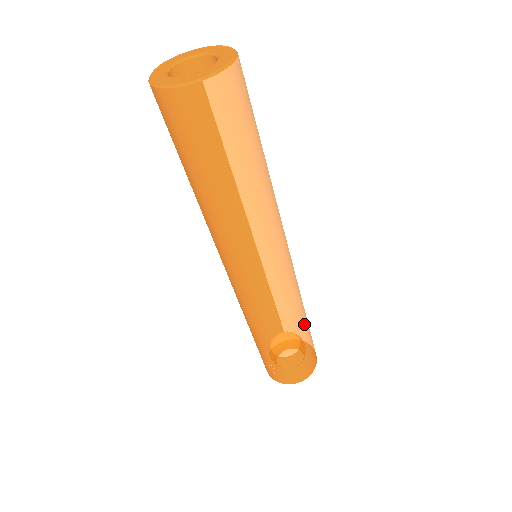
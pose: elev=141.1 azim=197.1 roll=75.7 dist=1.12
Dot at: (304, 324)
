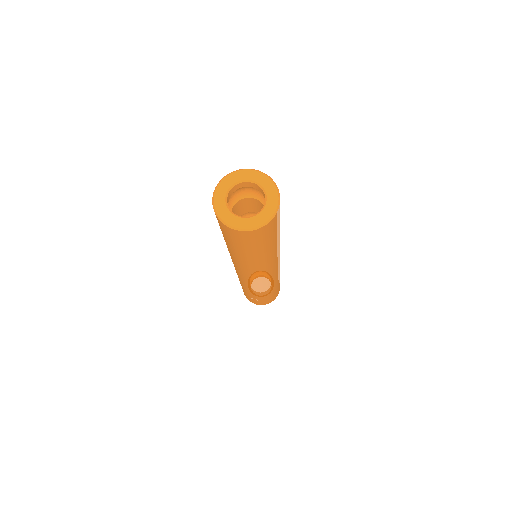
Dot at: occluded
